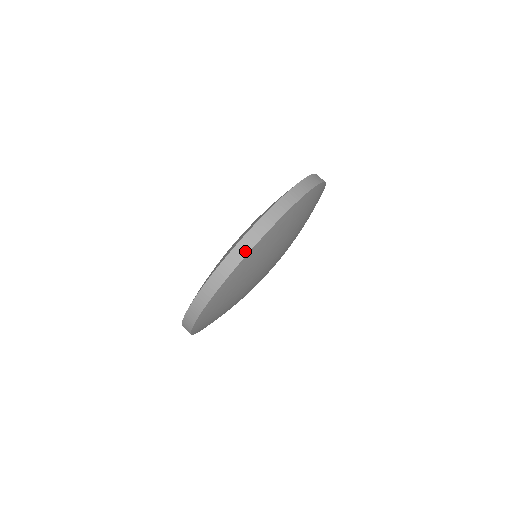
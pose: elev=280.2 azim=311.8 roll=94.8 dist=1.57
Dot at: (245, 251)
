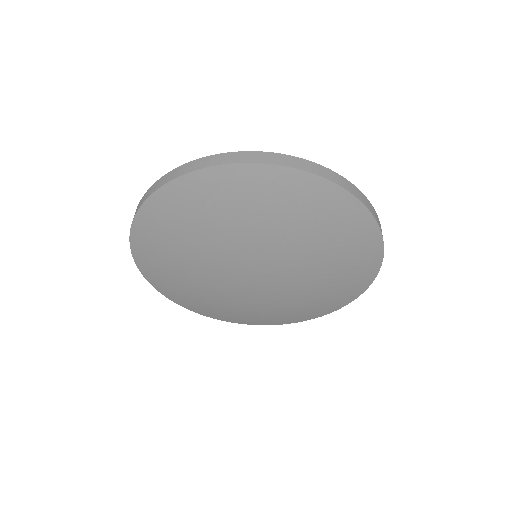
Dot at: (263, 160)
